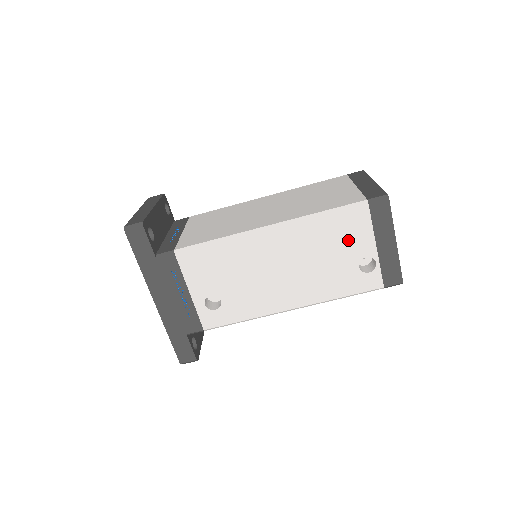
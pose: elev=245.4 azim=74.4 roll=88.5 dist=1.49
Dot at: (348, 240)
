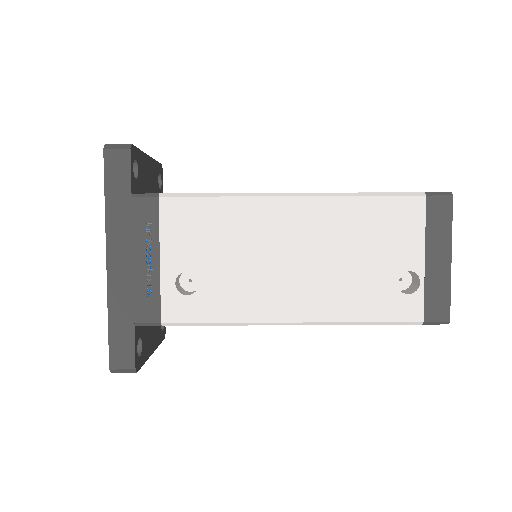
Dot at: (390, 240)
